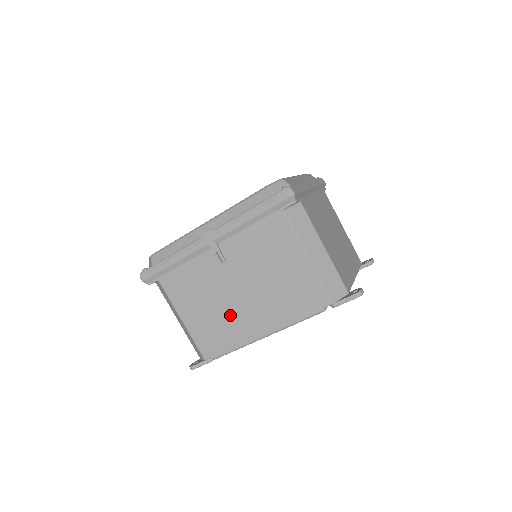
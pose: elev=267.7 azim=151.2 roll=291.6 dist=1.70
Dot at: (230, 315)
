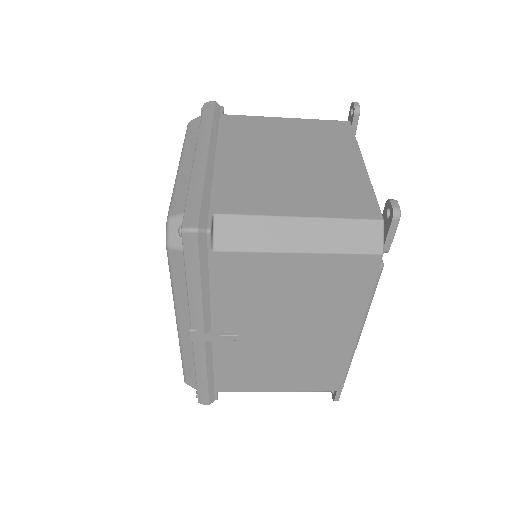
Dot at: (307, 354)
